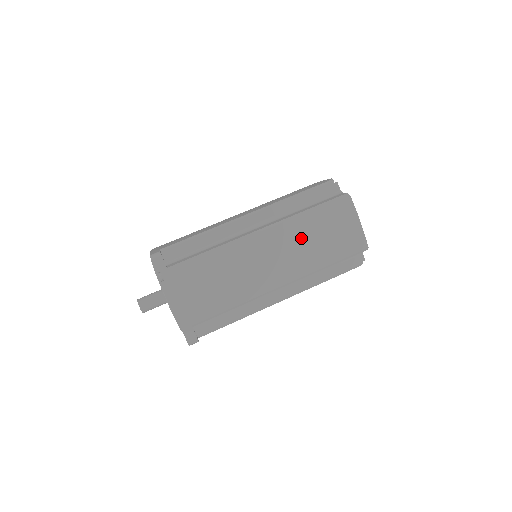
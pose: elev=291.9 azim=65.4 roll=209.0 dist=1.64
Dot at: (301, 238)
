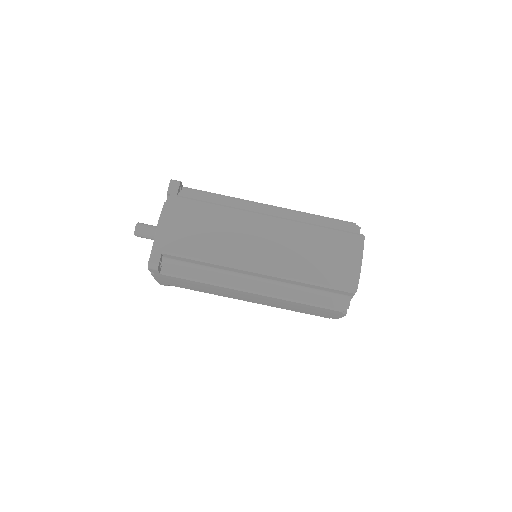
Dot at: (300, 243)
